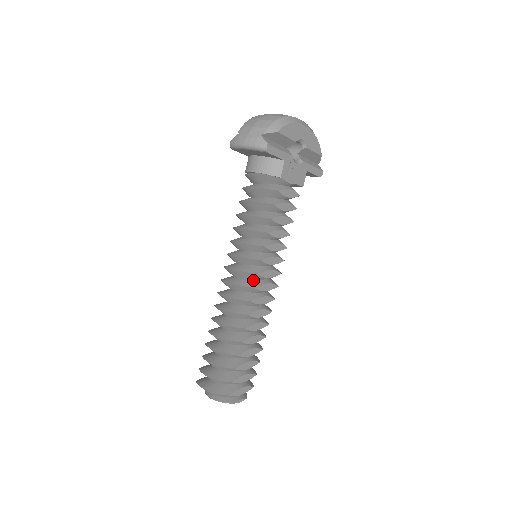
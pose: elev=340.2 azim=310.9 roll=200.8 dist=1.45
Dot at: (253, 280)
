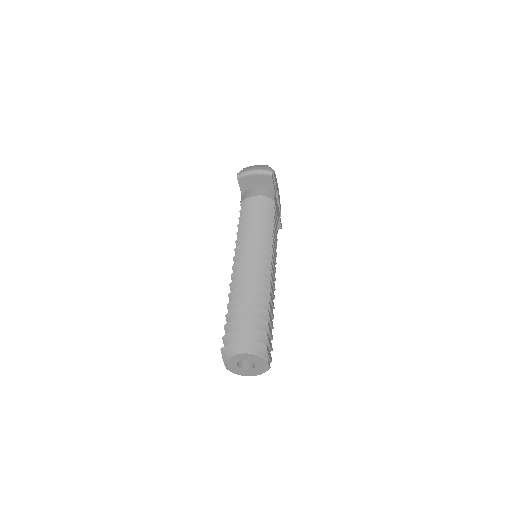
Dot at: occluded
